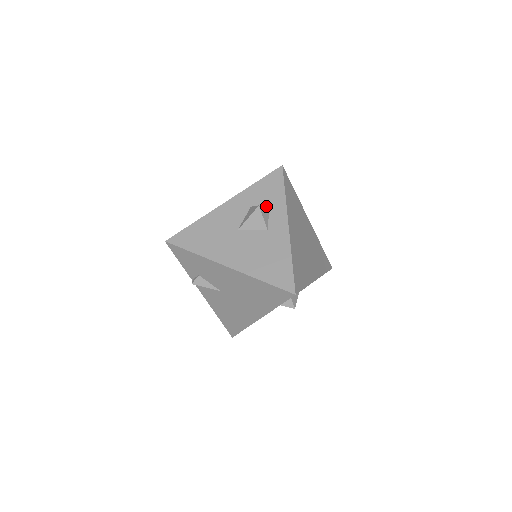
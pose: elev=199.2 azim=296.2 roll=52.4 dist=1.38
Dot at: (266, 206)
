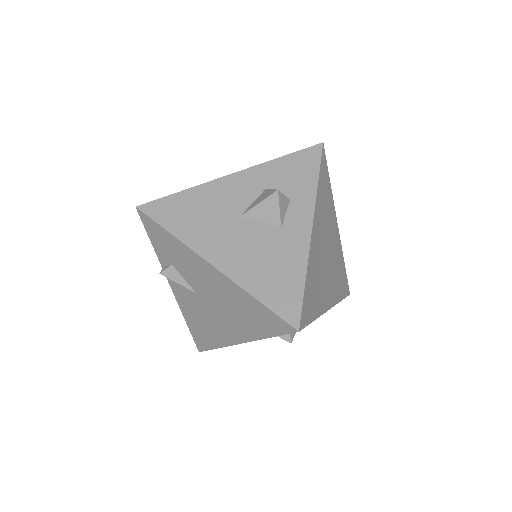
Dot at: (287, 193)
